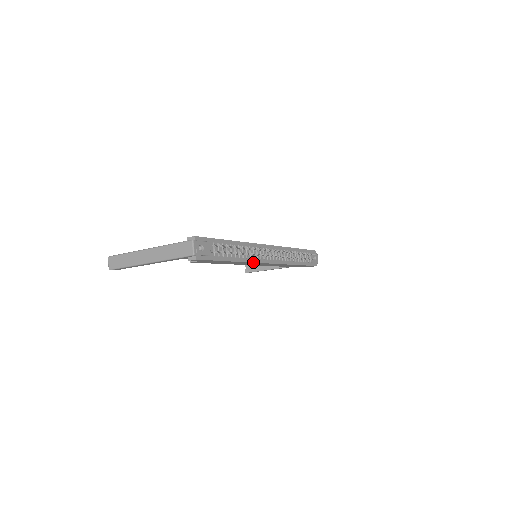
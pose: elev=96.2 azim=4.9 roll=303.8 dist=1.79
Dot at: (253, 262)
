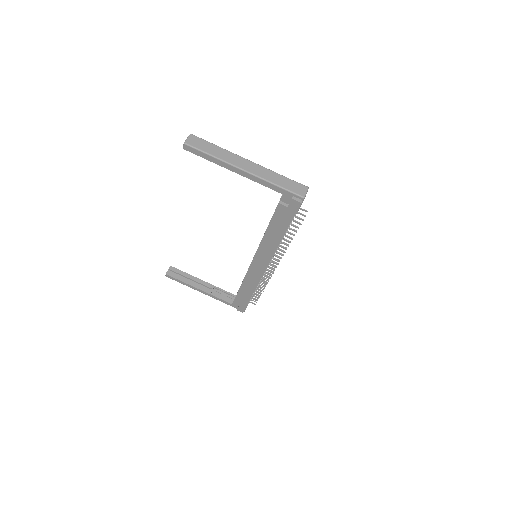
Dot at: occluded
